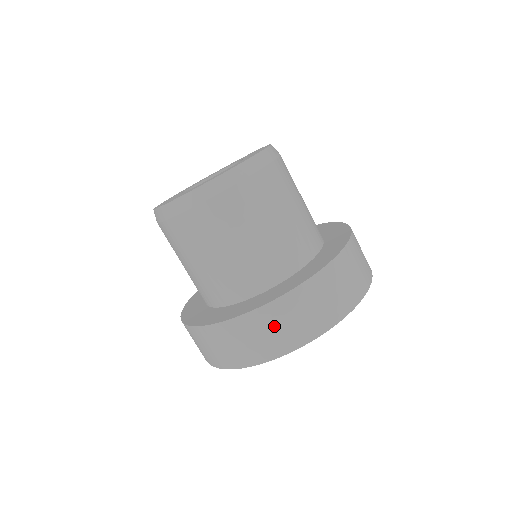
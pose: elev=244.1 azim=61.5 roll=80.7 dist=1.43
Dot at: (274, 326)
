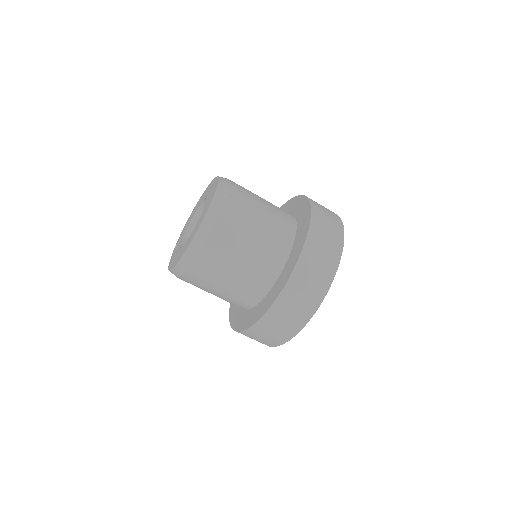
Dot at: (296, 300)
